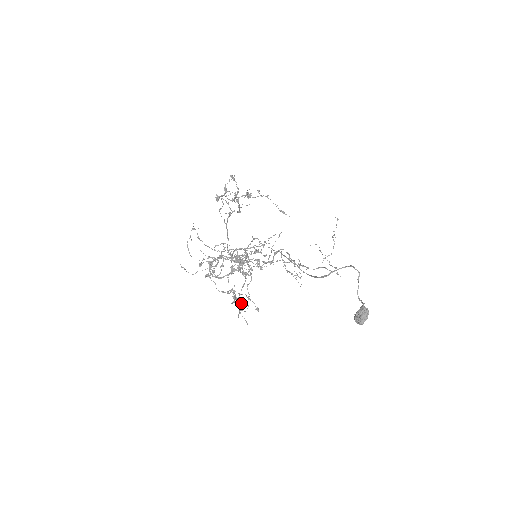
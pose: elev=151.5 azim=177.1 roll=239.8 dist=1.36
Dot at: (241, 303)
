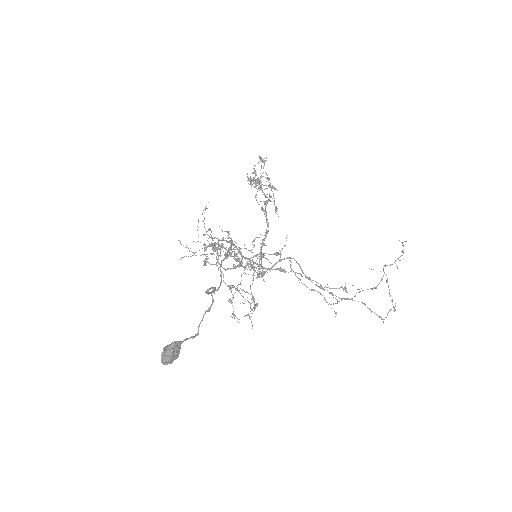
Dot at: occluded
